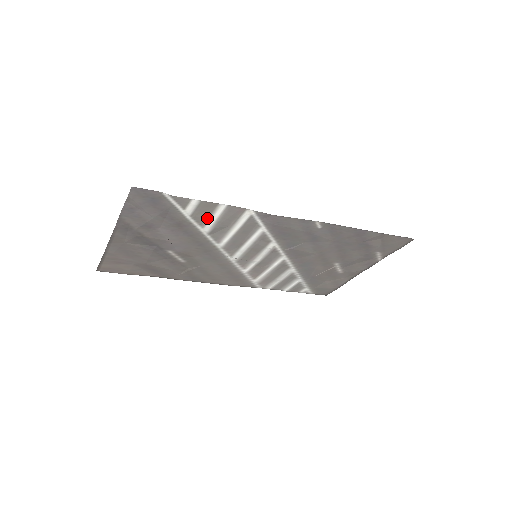
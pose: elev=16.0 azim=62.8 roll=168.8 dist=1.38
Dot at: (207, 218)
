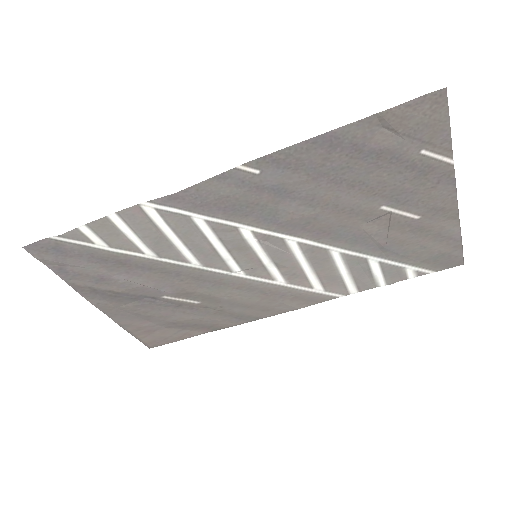
Dot at: (127, 240)
